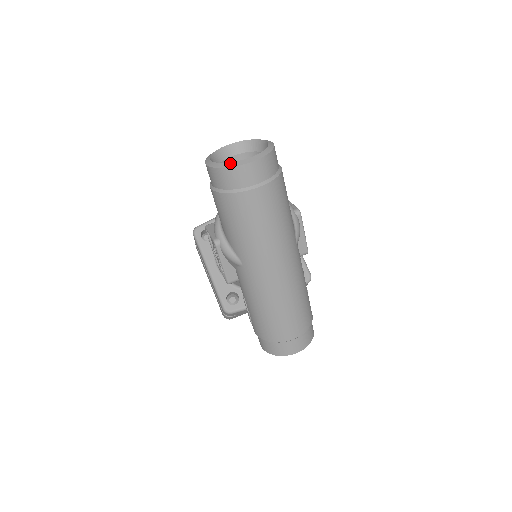
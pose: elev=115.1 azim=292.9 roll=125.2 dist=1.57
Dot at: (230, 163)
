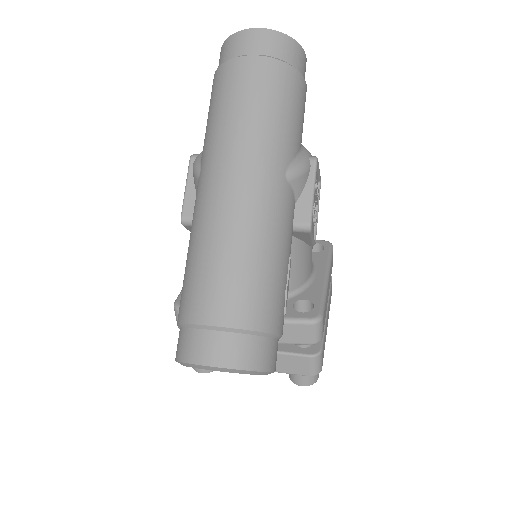
Dot at: occluded
